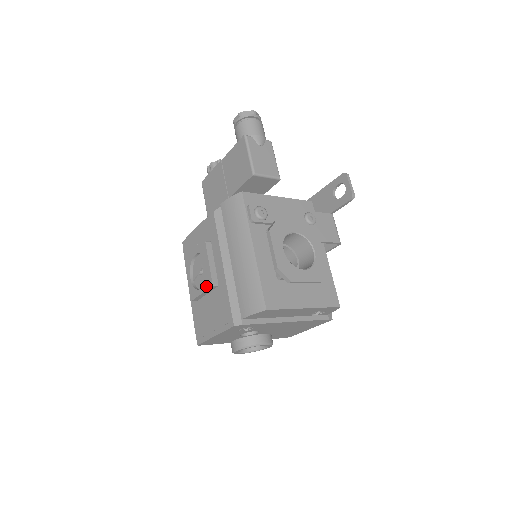
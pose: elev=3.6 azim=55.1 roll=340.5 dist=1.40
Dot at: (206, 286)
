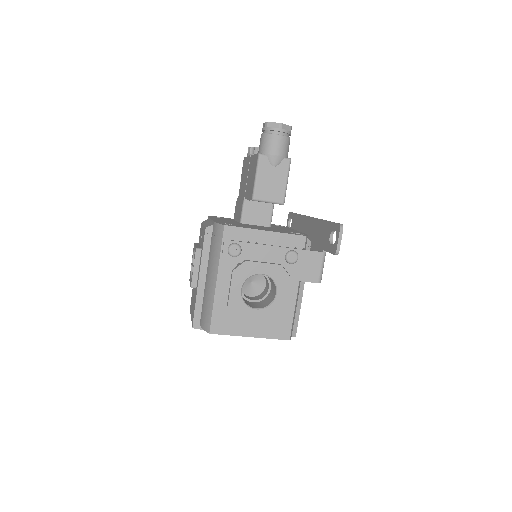
Dot at: (190, 282)
